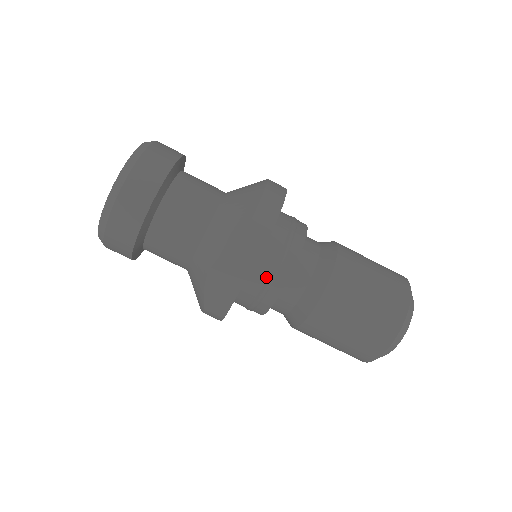
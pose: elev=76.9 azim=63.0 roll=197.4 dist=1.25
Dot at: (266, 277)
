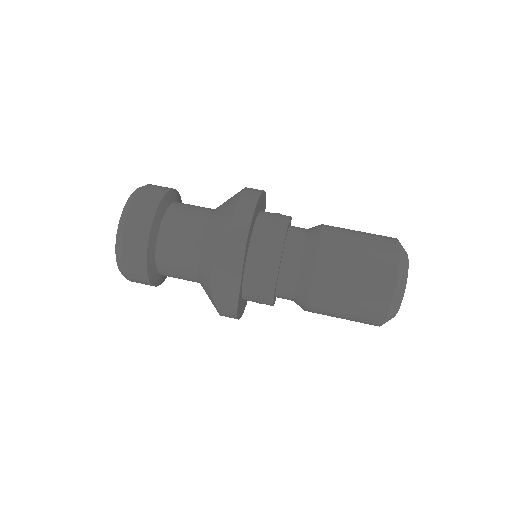
Dot at: (260, 267)
